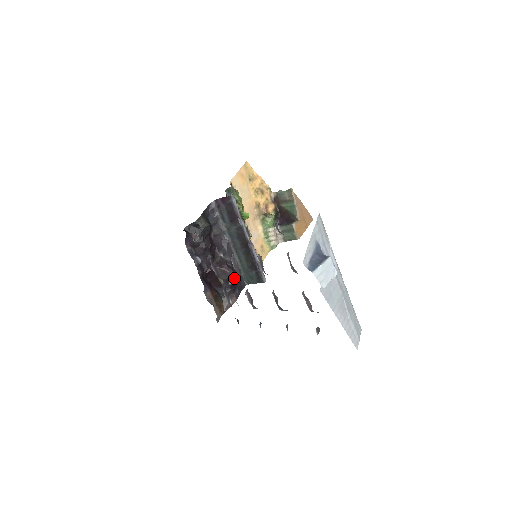
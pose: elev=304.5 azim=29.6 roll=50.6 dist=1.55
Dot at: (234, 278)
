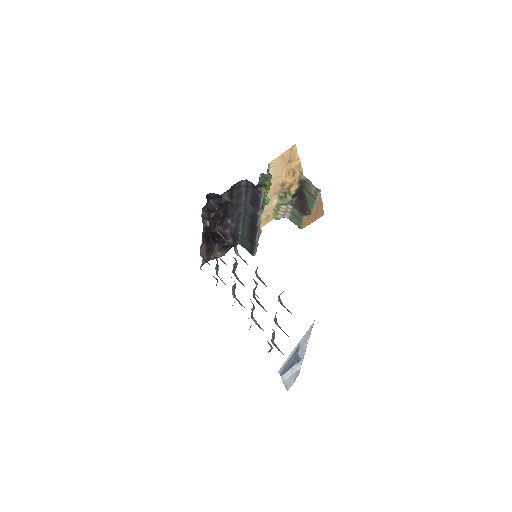
Dot at: (231, 242)
